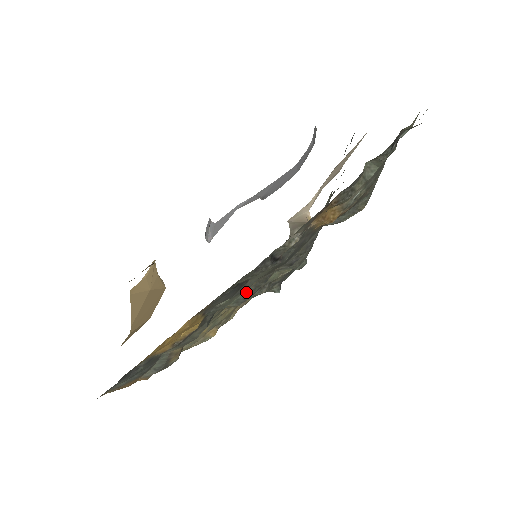
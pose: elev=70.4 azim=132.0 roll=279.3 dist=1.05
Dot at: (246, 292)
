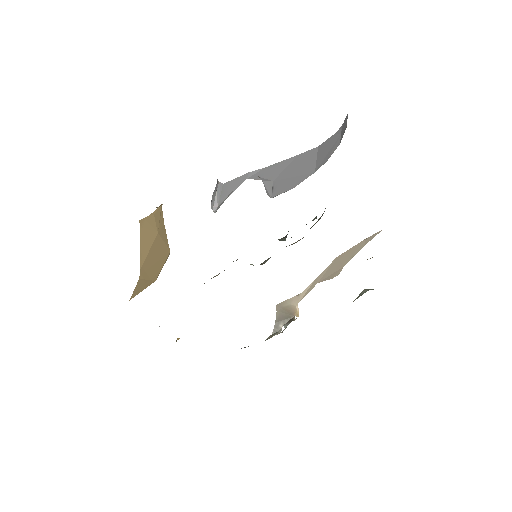
Dot at: occluded
